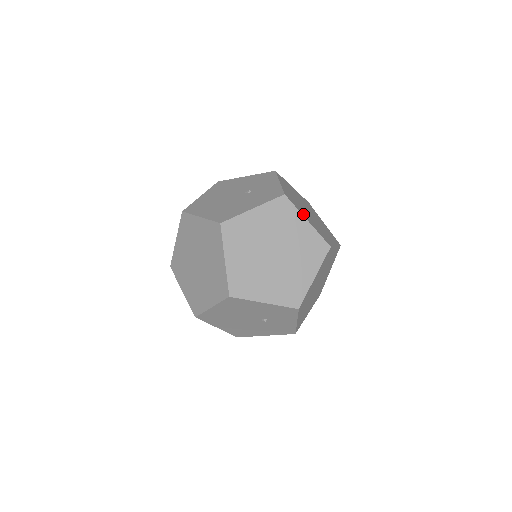
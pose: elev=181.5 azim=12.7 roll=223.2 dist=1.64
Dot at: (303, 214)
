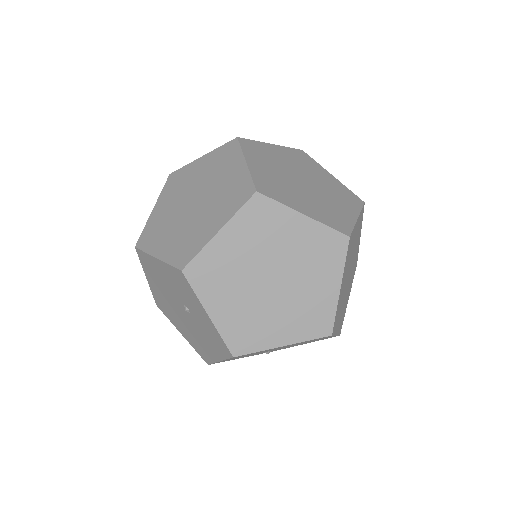
Dot at: (251, 159)
